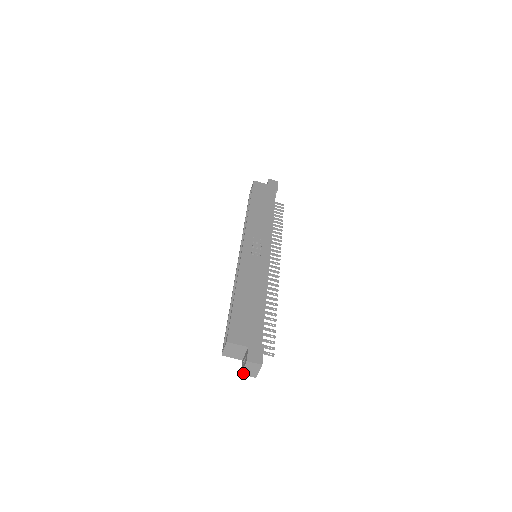
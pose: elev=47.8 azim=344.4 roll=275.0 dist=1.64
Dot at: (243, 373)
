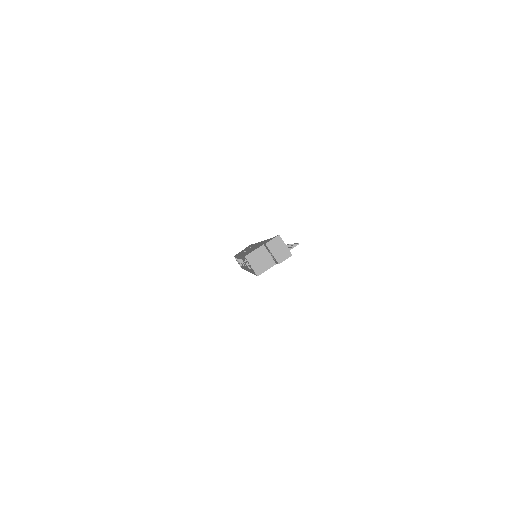
Dot at: (279, 261)
